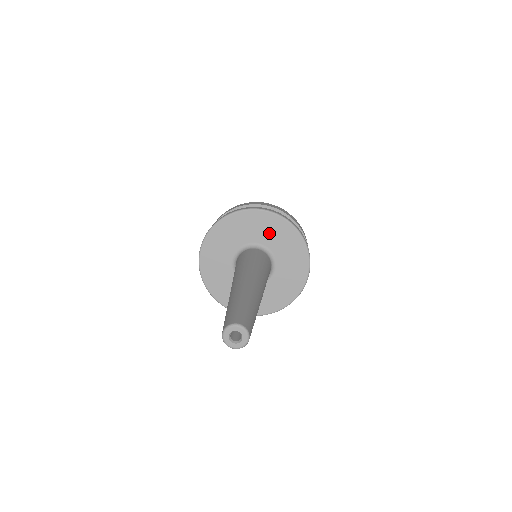
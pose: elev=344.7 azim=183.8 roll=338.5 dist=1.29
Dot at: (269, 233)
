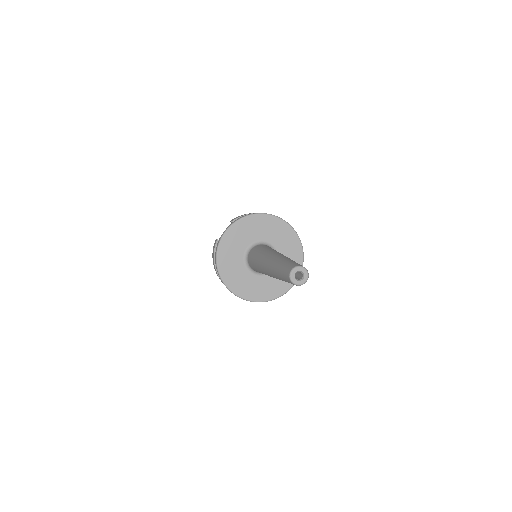
Dot at: (280, 237)
